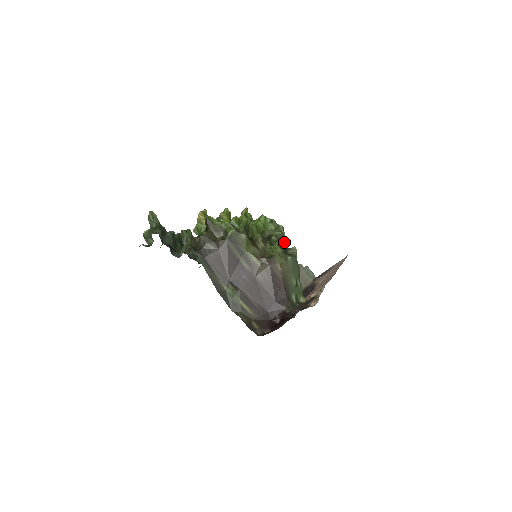
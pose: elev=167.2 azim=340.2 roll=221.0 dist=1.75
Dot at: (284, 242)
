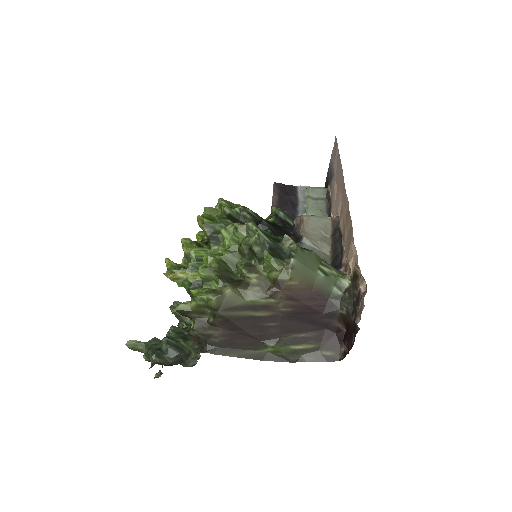
Dot at: (270, 243)
